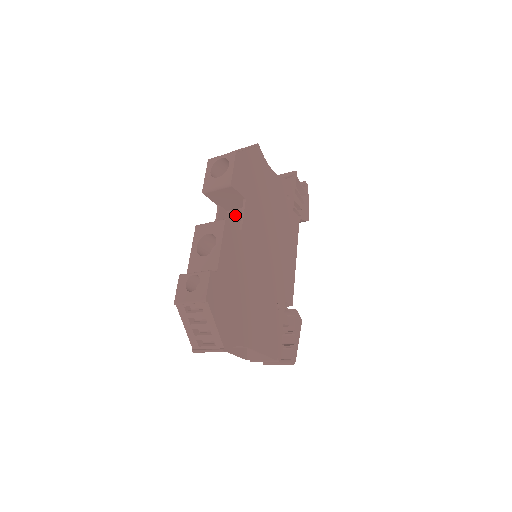
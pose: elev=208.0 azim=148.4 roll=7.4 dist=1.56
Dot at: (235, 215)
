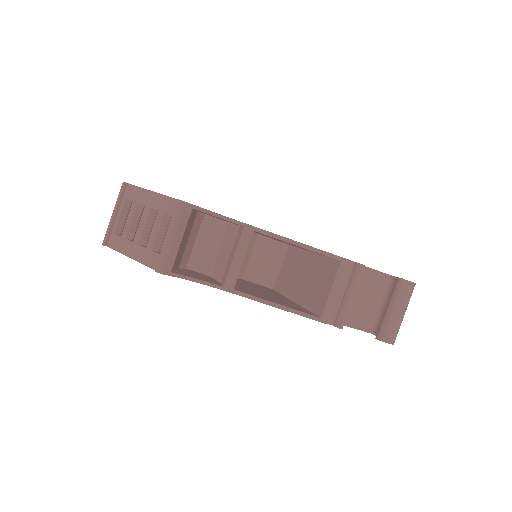
Dot at: occluded
